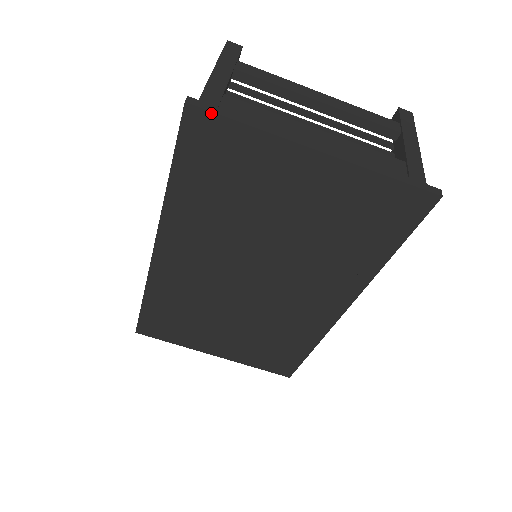
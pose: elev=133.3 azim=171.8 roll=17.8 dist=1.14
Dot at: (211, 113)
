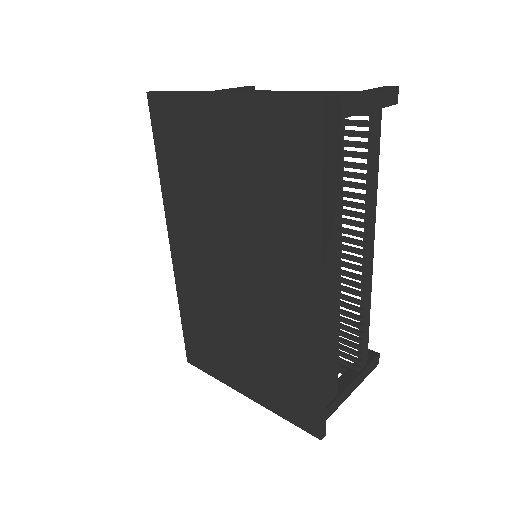
Dot at: (159, 93)
